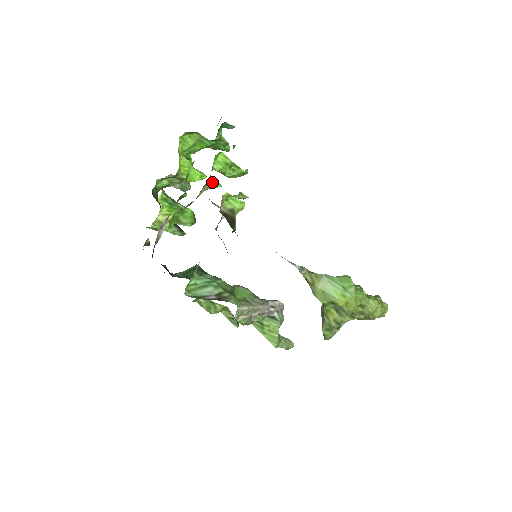
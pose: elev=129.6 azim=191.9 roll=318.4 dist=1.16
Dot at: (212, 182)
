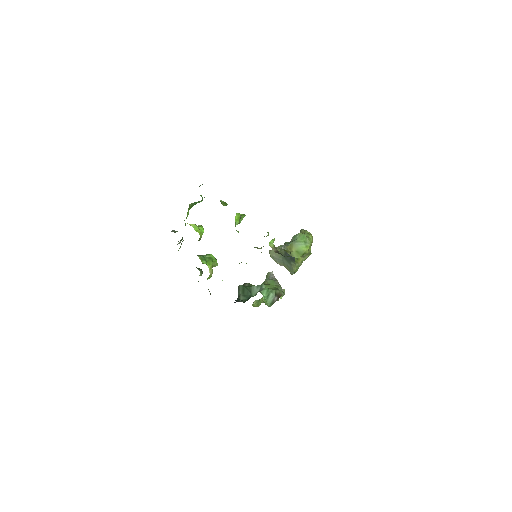
Dot at: occluded
